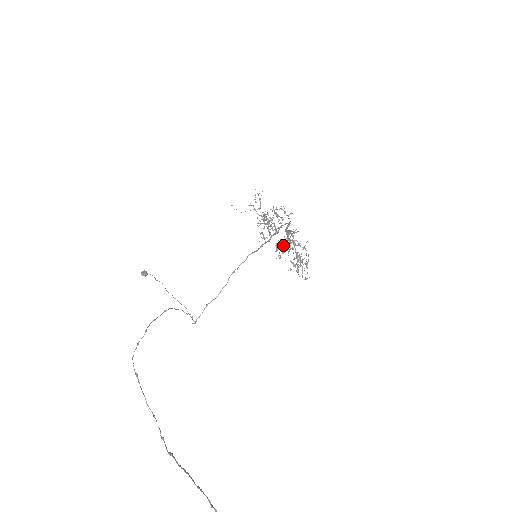
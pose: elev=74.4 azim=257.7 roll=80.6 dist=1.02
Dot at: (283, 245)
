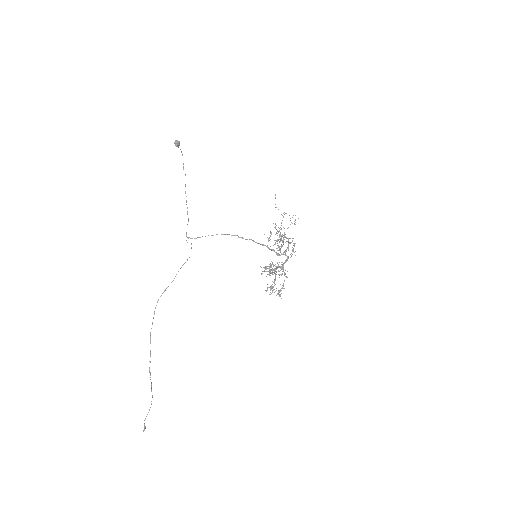
Dot at: occluded
